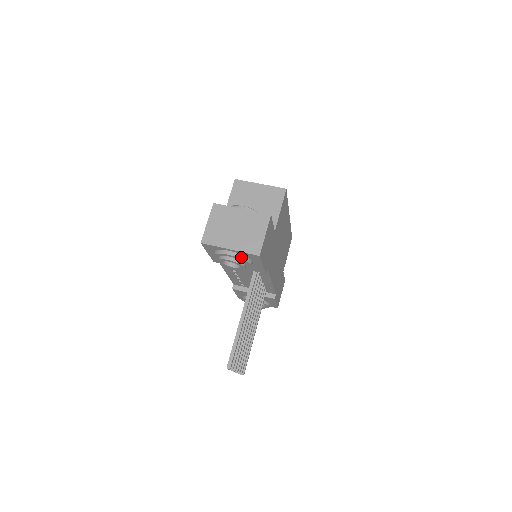
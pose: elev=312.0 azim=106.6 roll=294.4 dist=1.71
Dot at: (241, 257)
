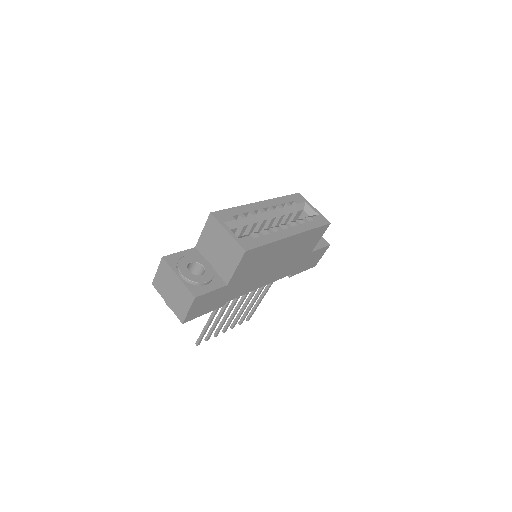
Dot at: occluded
